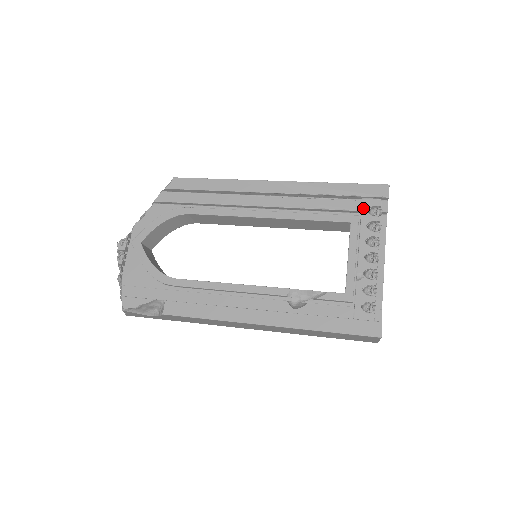
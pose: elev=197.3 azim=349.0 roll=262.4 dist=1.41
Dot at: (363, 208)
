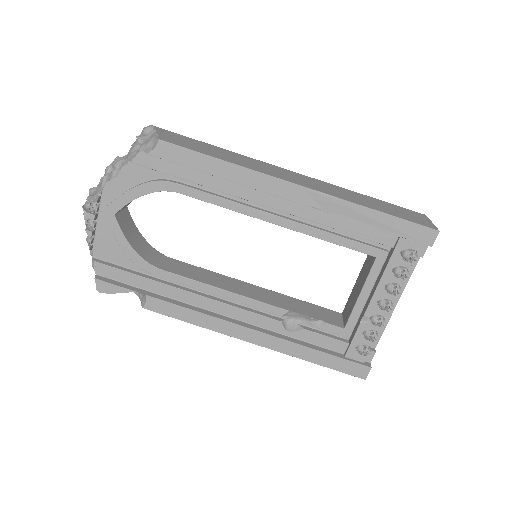
Dot at: (397, 248)
